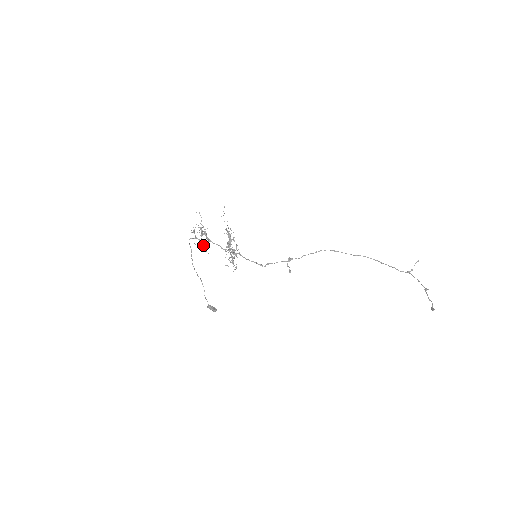
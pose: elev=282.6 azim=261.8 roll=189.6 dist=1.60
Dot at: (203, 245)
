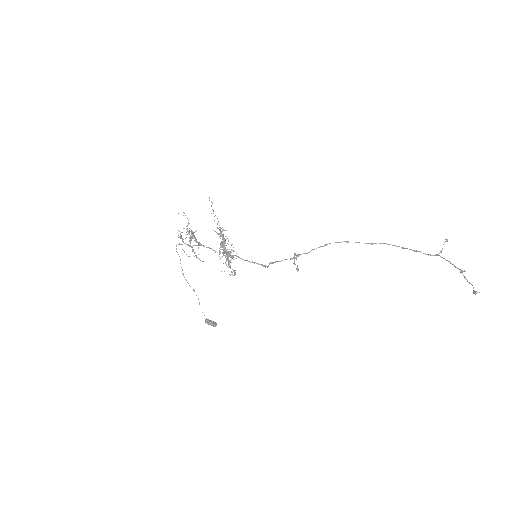
Dot at: (193, 250)
